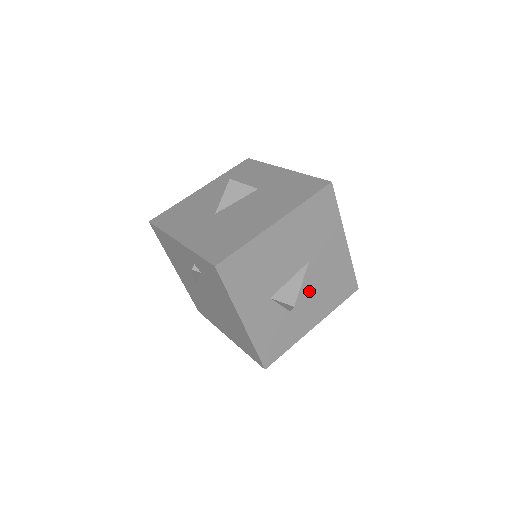
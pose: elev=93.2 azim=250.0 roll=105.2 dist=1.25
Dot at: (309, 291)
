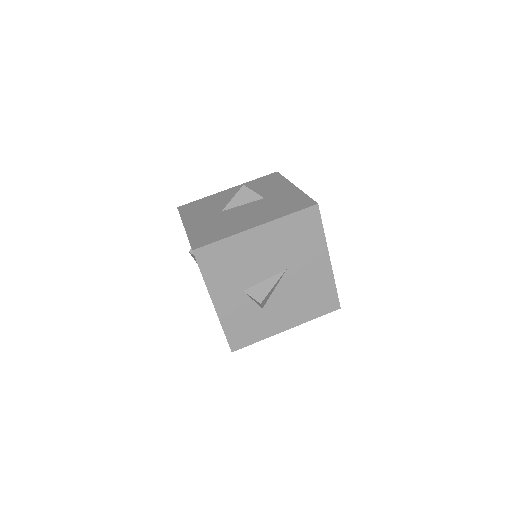
Dot at: (285, 296)
